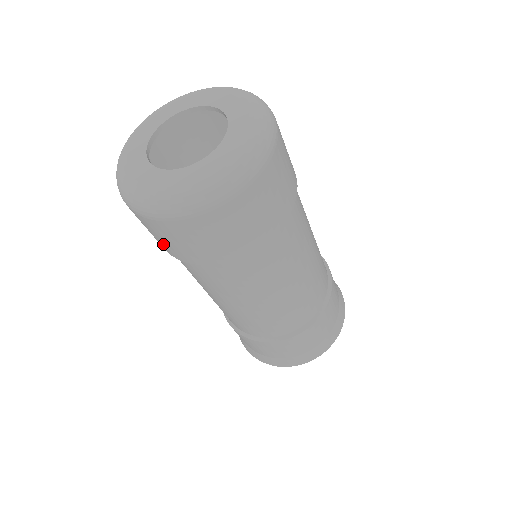
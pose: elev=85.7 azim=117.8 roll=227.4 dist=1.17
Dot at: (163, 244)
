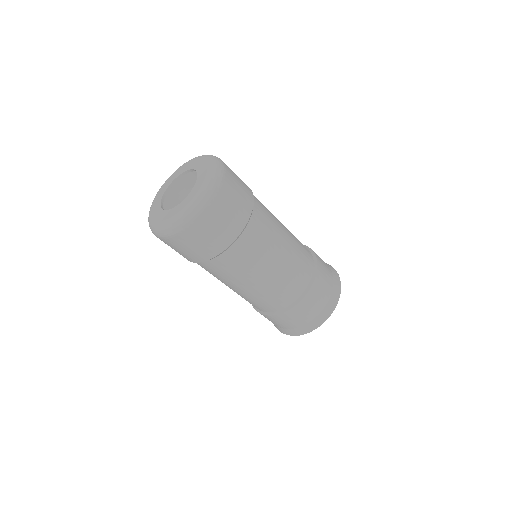
Dot at: (187, 255)
